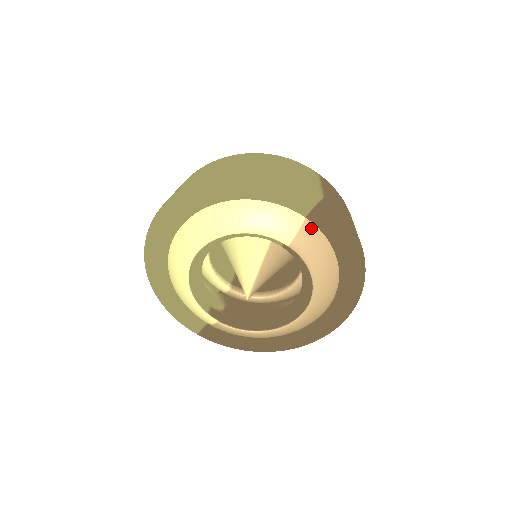
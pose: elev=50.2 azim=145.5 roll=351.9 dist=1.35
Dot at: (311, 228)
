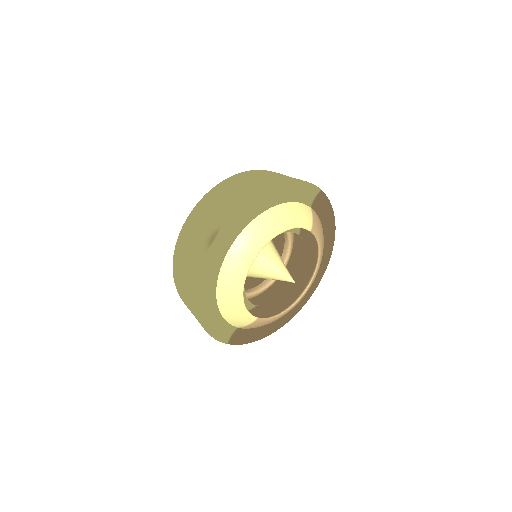
Dot at: (315, 214)
